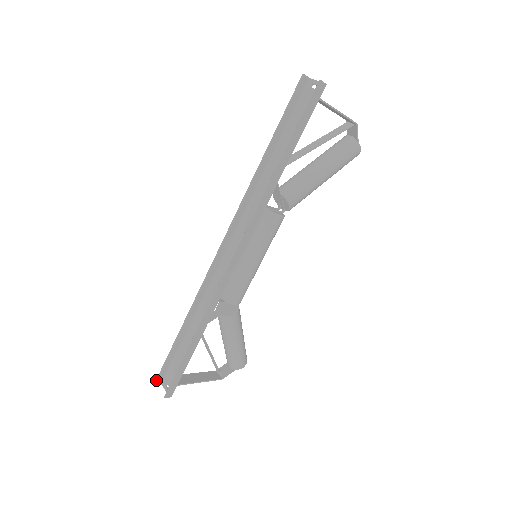
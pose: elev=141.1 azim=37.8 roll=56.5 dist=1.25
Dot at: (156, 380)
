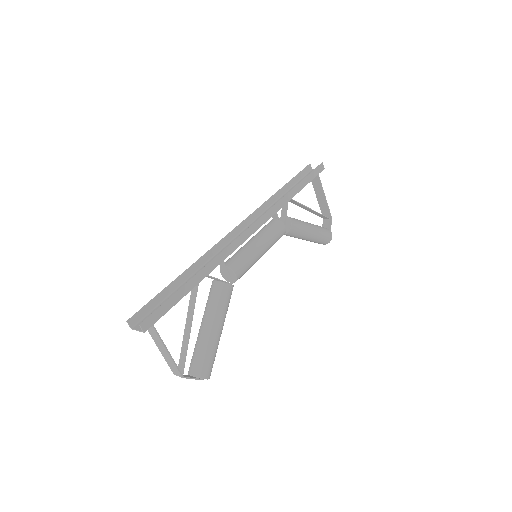
Dot at: (131, 317)
